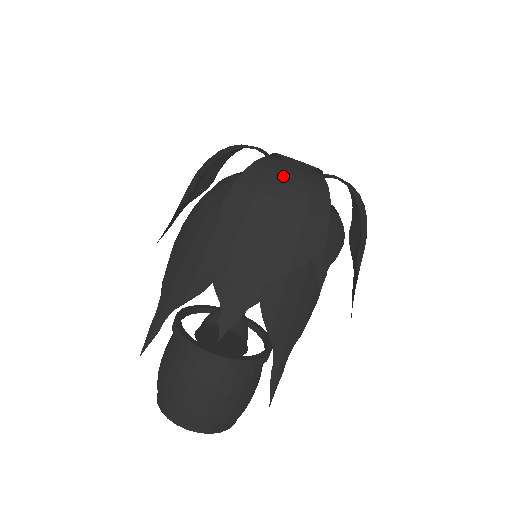
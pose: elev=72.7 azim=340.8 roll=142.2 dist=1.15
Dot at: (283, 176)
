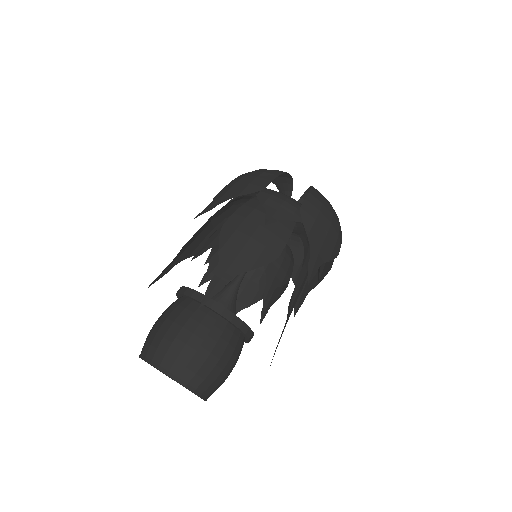
Dot at: occluded
